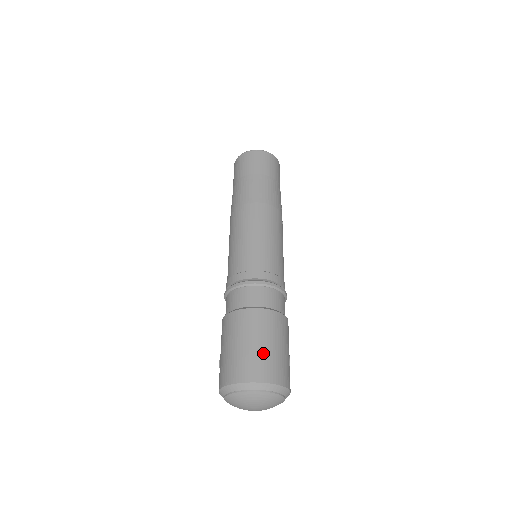
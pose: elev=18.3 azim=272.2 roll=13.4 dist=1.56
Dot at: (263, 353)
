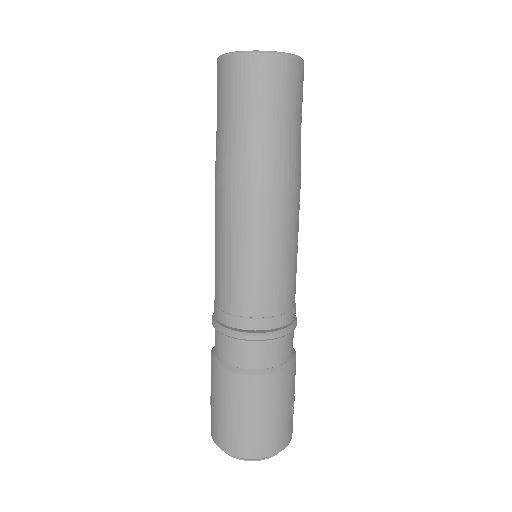
Dot at: (257, 428)
